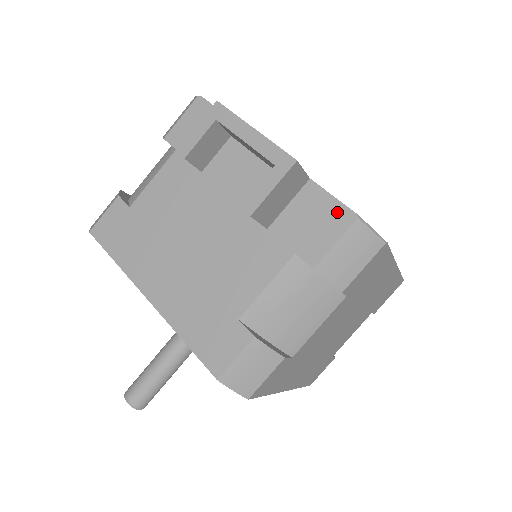
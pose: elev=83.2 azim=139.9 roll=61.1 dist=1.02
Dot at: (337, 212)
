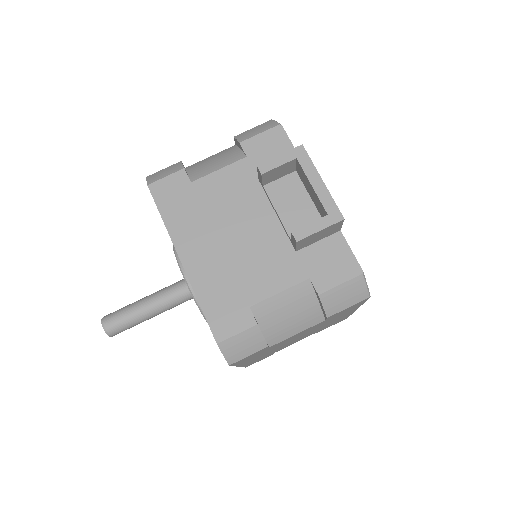
Dot at: (350, 263)
